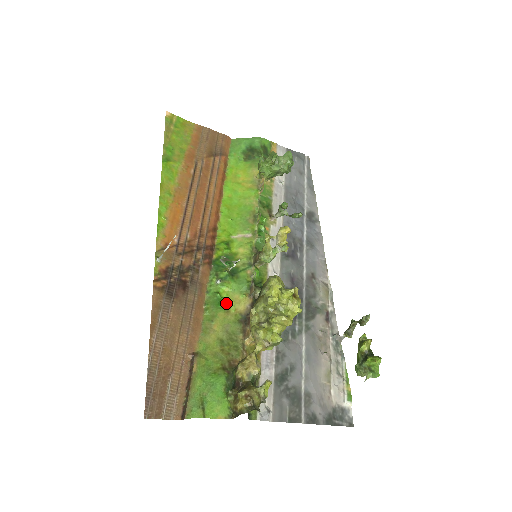
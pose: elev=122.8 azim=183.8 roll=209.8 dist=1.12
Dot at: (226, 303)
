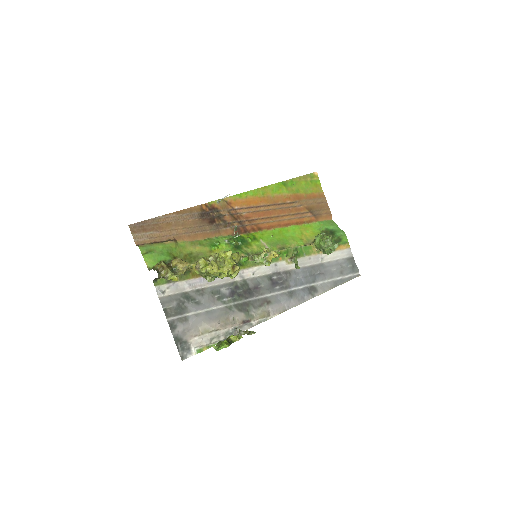
Dot at: (216, 249)
